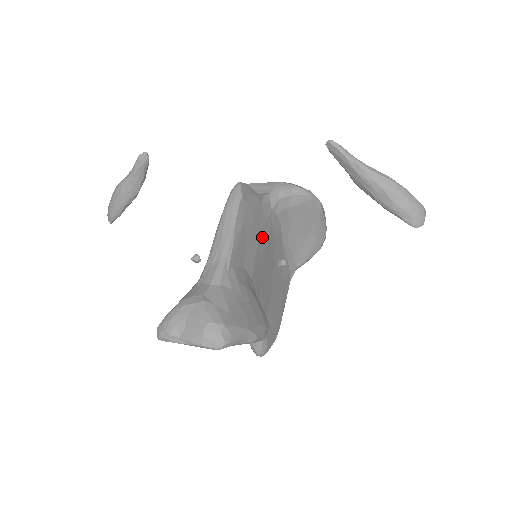
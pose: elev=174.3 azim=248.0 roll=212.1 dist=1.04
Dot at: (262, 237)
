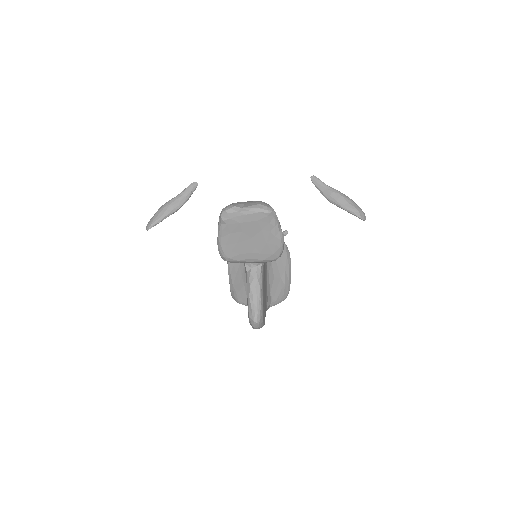
Dot at: occluded
